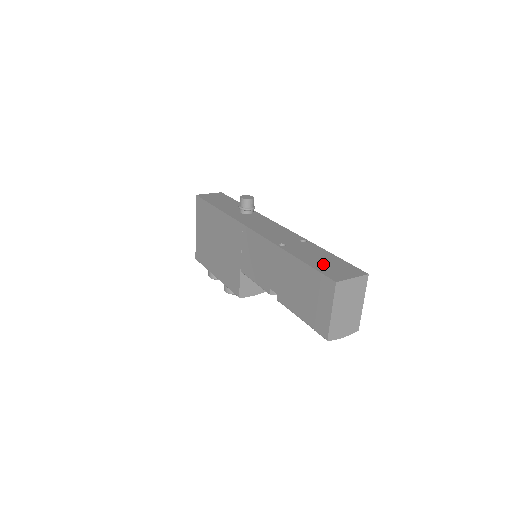
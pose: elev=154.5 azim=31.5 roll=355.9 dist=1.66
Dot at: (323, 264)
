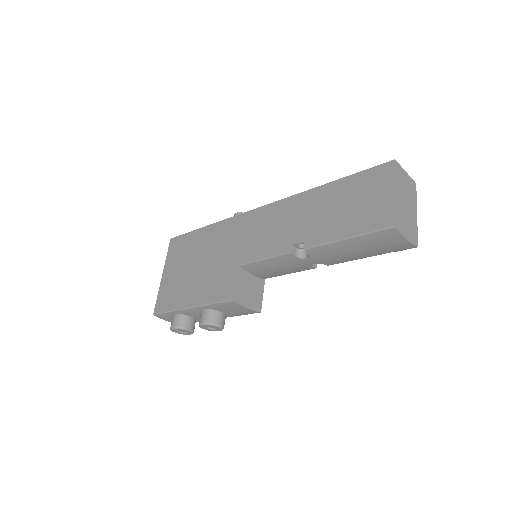
Dot at: occluded
